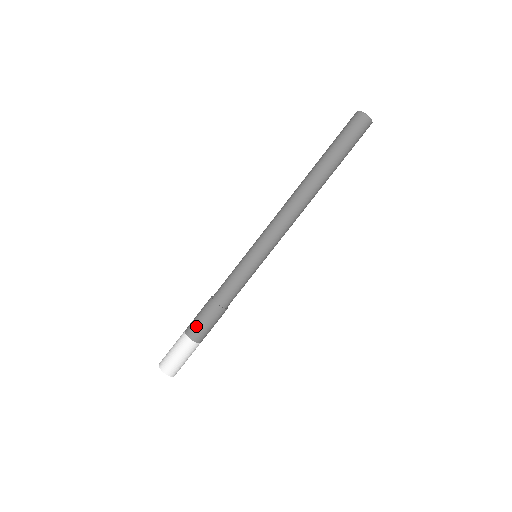
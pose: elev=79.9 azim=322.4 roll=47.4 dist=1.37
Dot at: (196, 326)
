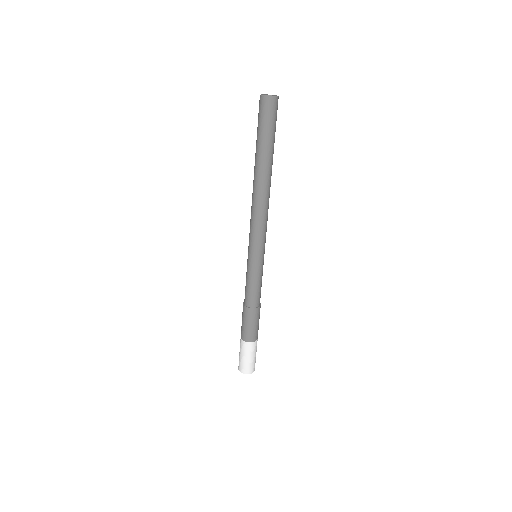
Dot at: (241, 327)
